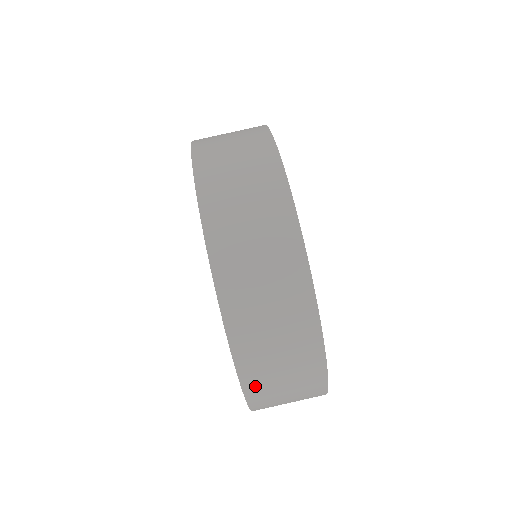
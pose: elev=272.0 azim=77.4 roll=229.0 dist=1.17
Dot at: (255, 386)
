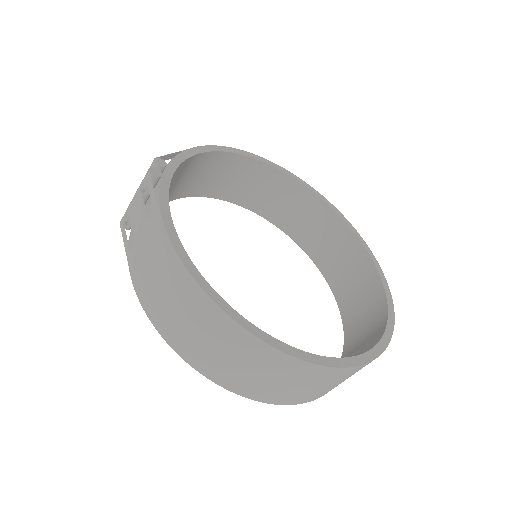
Dot at: occluded
